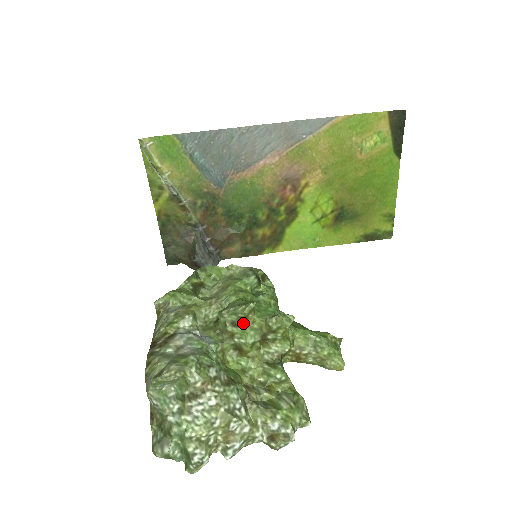
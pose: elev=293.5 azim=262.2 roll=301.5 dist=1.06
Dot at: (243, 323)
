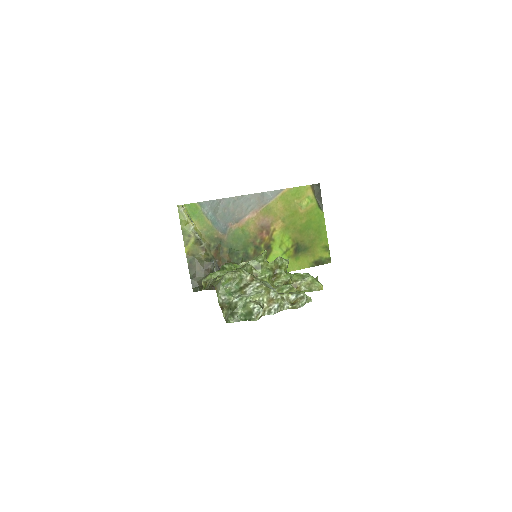
Dot at: (262, 265)
